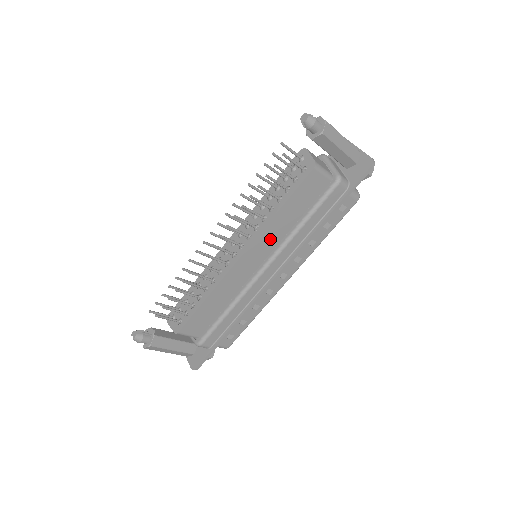
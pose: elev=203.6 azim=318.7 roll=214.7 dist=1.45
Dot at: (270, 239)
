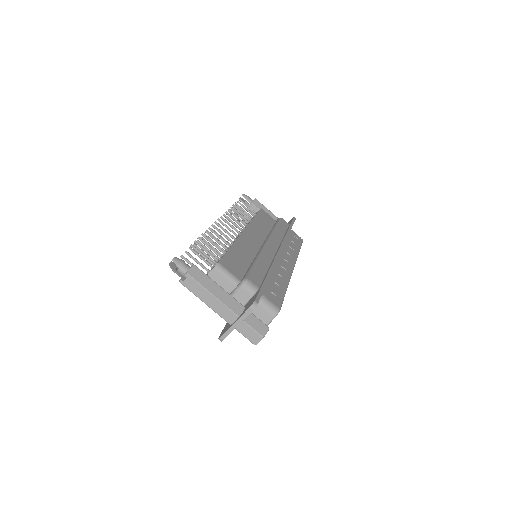
Dot at: (259, 232)
